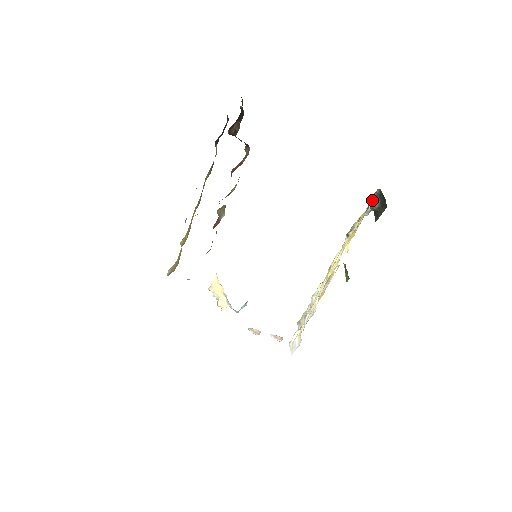
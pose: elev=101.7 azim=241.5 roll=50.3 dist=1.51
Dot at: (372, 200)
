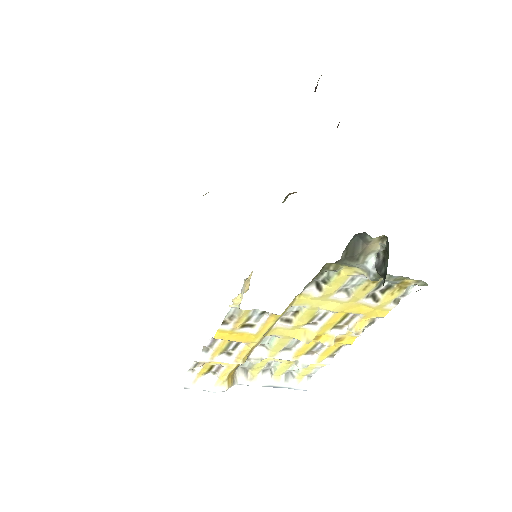
Dot at: (380, 255)
